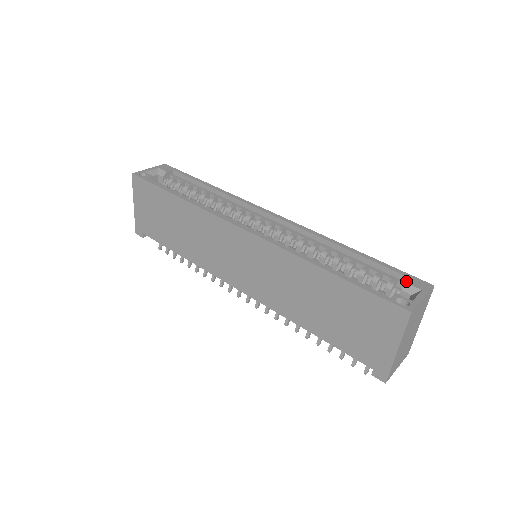
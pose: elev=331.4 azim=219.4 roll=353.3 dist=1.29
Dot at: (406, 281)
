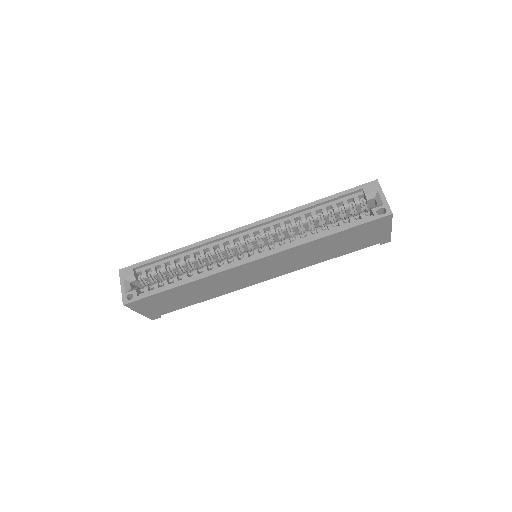
Dot at: (364, 194)
